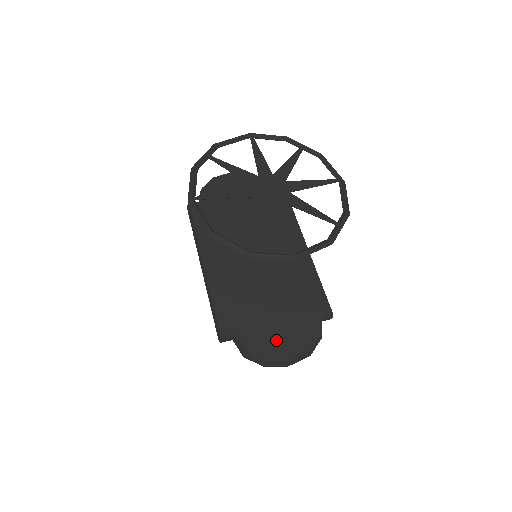
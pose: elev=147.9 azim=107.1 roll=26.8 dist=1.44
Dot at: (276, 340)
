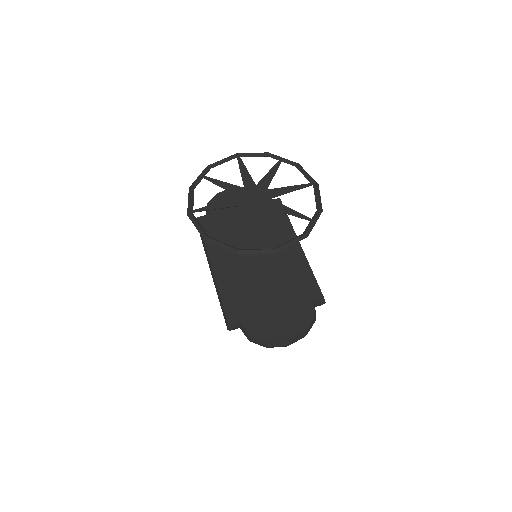
Dot at: (275, 324)
